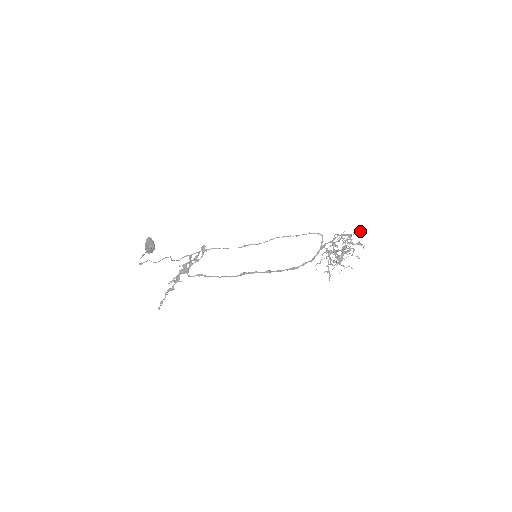
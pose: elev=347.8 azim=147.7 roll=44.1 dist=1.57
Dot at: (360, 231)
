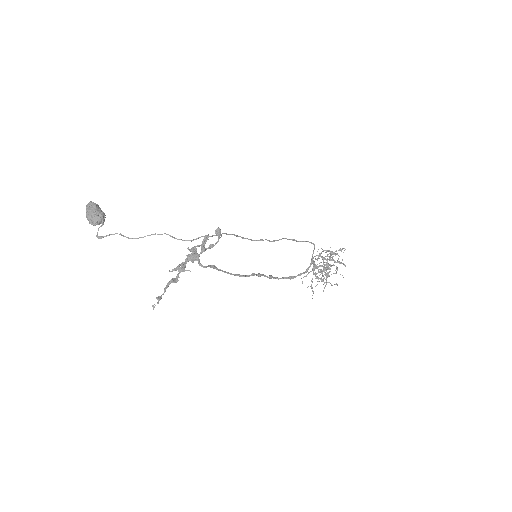
Dot at: (341, 250)
